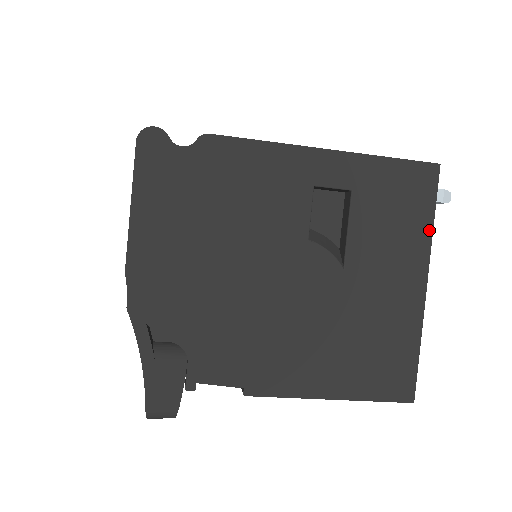
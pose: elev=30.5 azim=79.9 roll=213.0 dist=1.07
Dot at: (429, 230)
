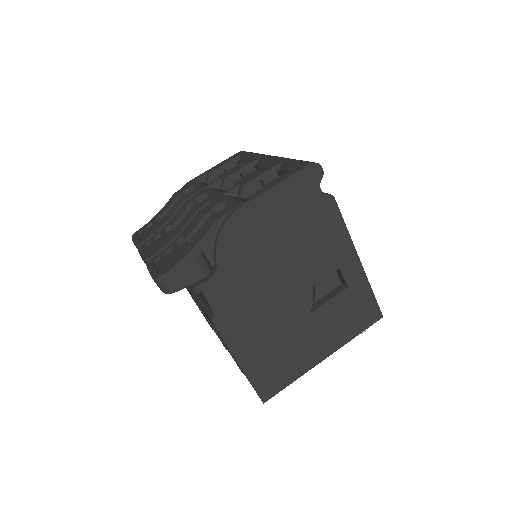
Dot at: (351, 338)
